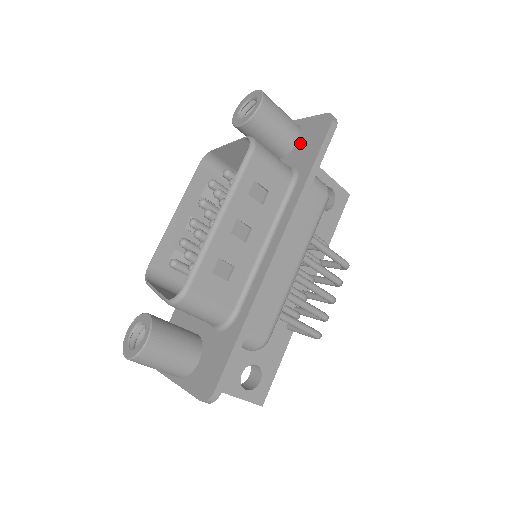
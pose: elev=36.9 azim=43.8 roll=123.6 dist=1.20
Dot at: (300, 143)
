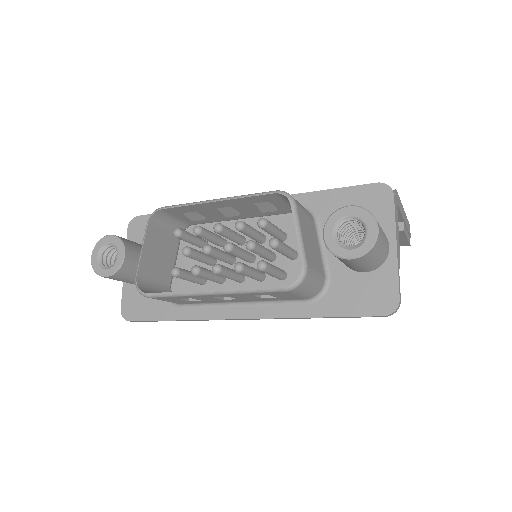
Dot at: (359, 278)
